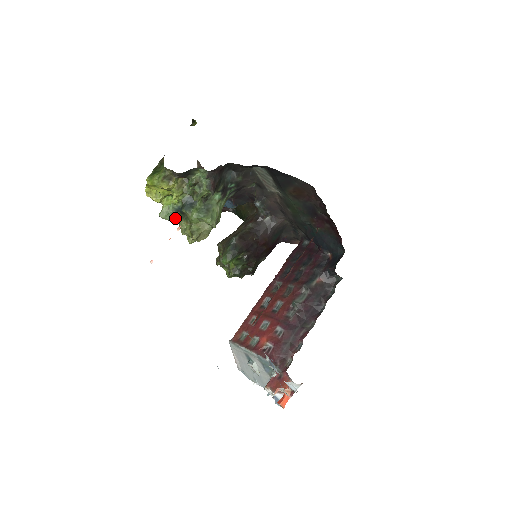
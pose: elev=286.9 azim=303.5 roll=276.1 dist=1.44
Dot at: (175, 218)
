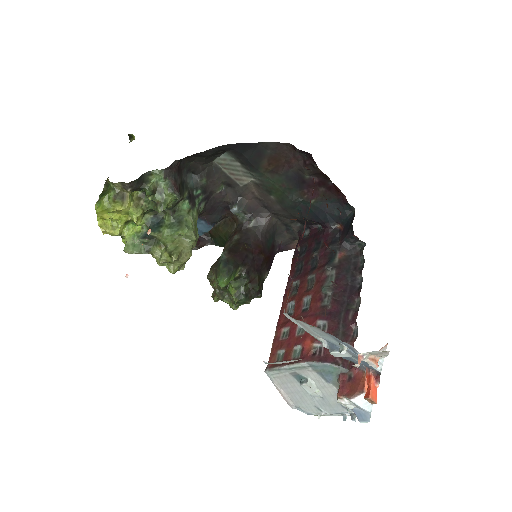
Dot at: (145, 248)
